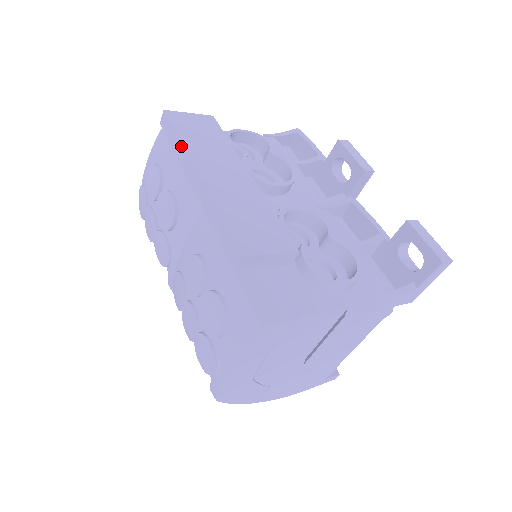
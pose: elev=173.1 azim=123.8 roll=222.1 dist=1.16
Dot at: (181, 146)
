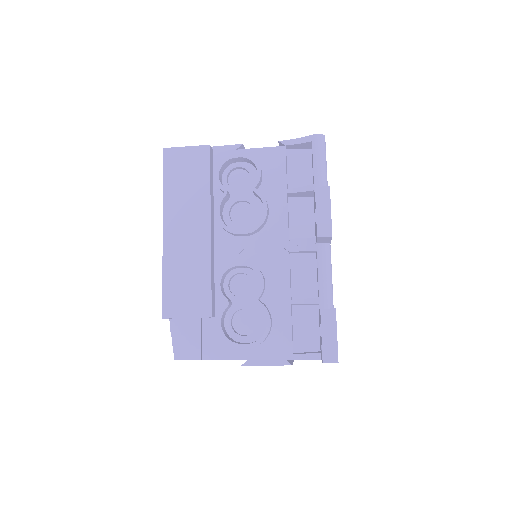
Dot at: (163, 195)
